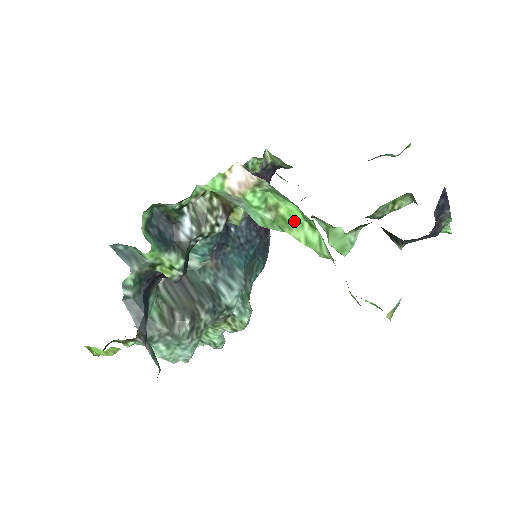
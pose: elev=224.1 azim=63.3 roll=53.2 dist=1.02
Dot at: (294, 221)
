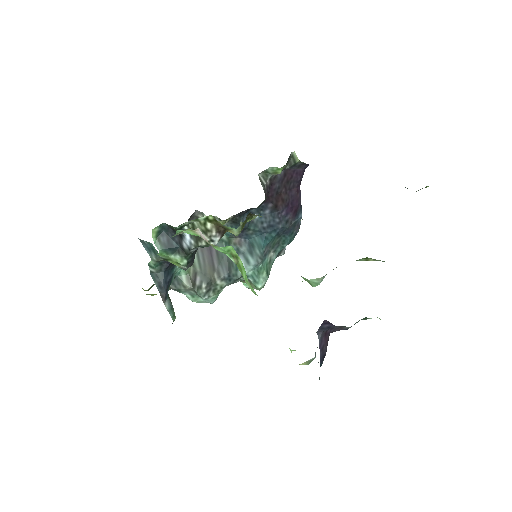
Dot at: (245, 275)
